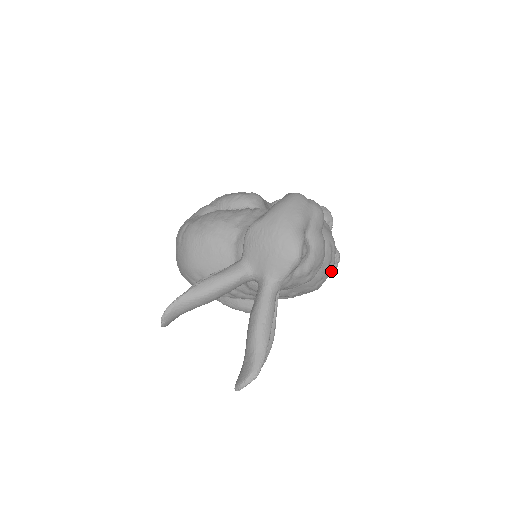
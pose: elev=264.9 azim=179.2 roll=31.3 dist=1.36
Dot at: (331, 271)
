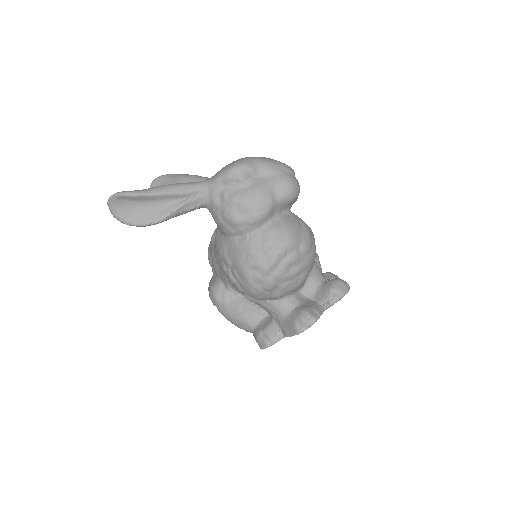
Dot at: (267, 266)
